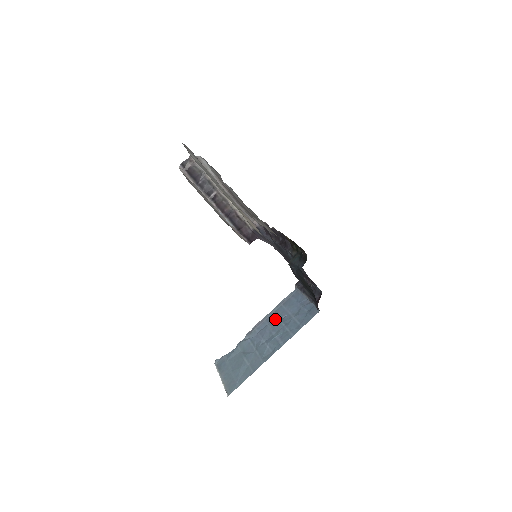
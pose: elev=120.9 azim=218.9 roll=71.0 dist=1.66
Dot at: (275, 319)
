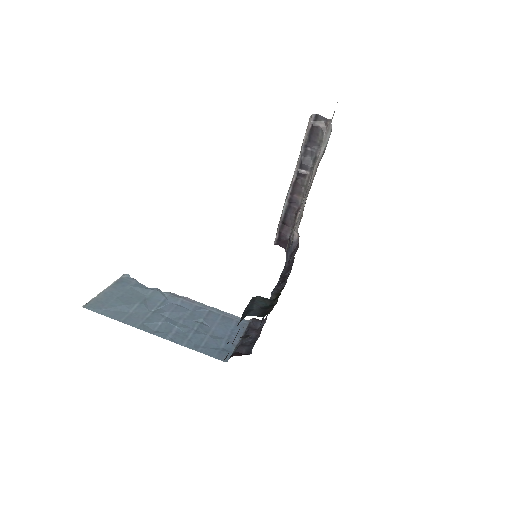
Dot at: (200, 315)
